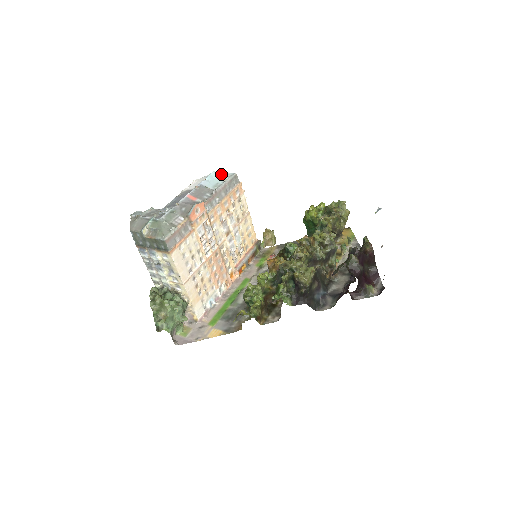
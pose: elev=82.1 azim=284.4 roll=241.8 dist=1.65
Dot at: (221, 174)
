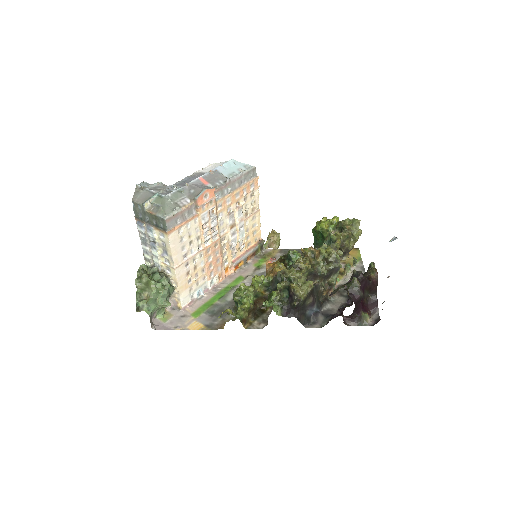
Dot at: (239, 163)
